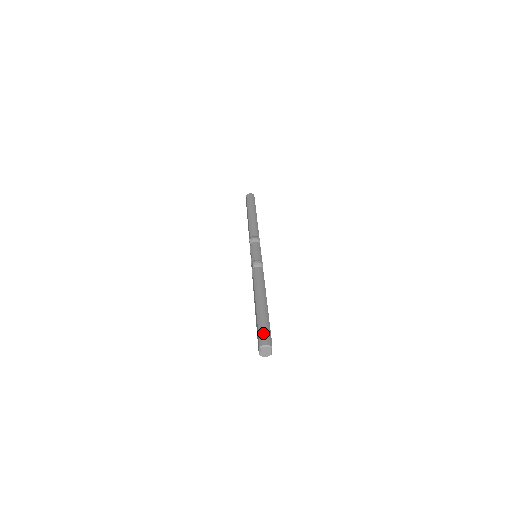
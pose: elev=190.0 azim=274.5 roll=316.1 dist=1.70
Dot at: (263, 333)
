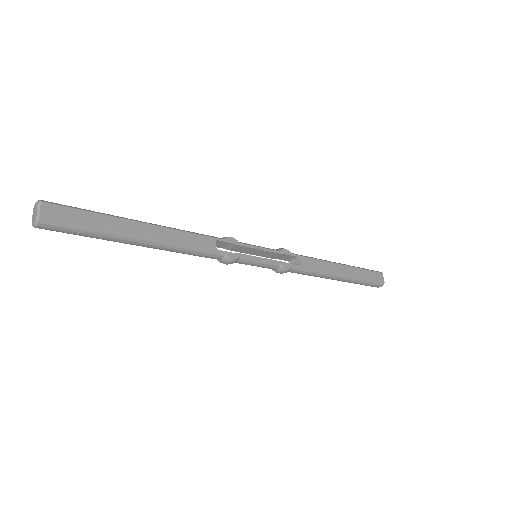
Dot at: occluded
